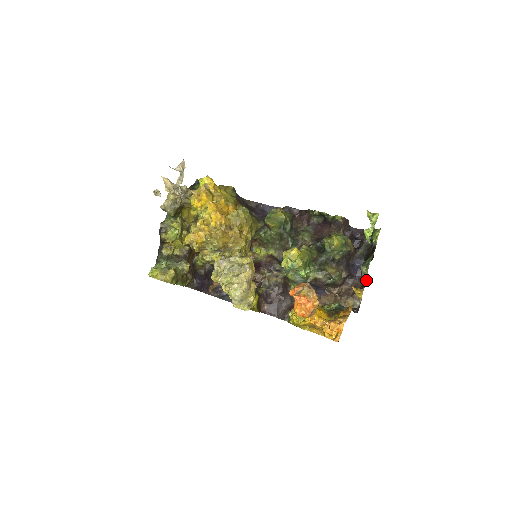
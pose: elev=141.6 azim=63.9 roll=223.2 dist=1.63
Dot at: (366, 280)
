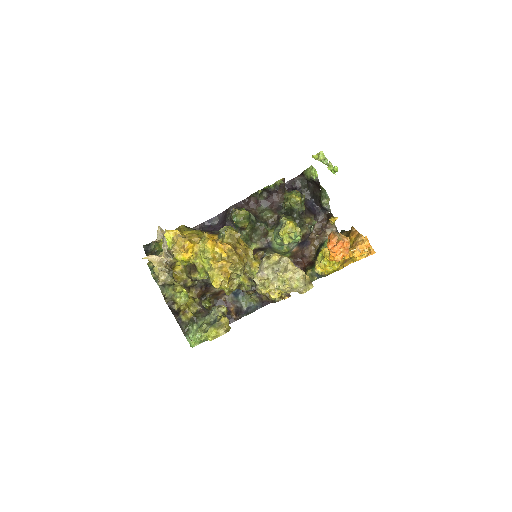
Dot at: occluded
